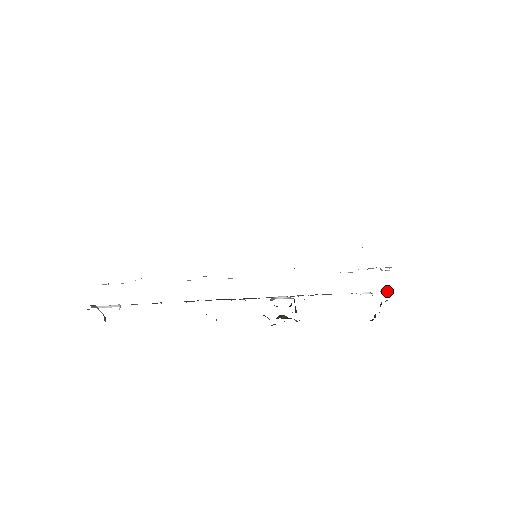
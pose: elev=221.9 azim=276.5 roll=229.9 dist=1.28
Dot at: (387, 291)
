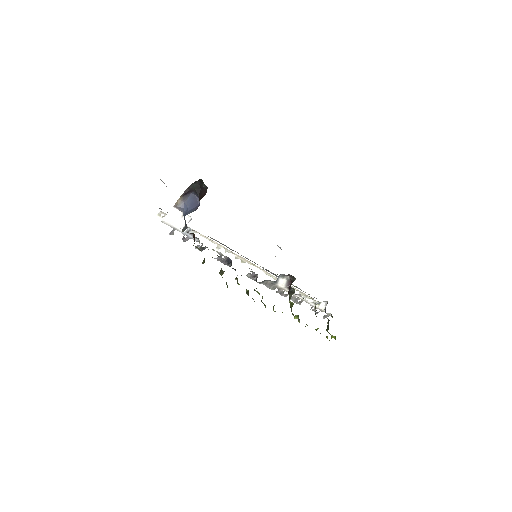
Dot at: occluded
